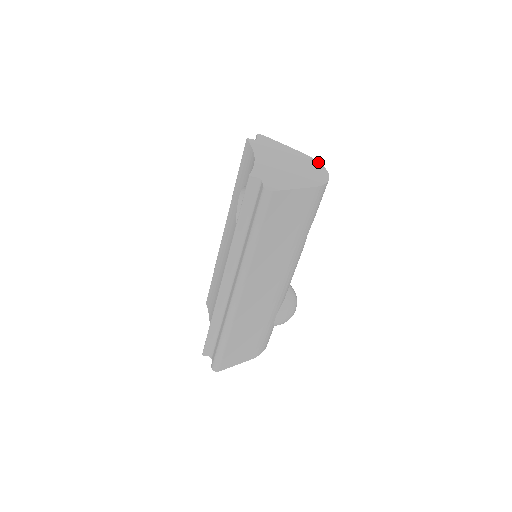
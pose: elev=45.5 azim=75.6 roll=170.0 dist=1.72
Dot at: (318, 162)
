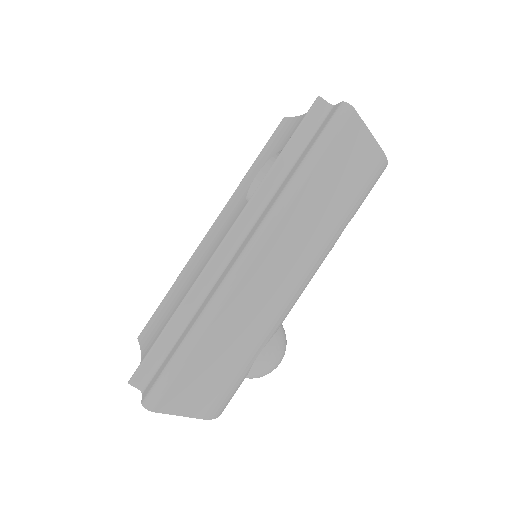
Dot at: occluded
